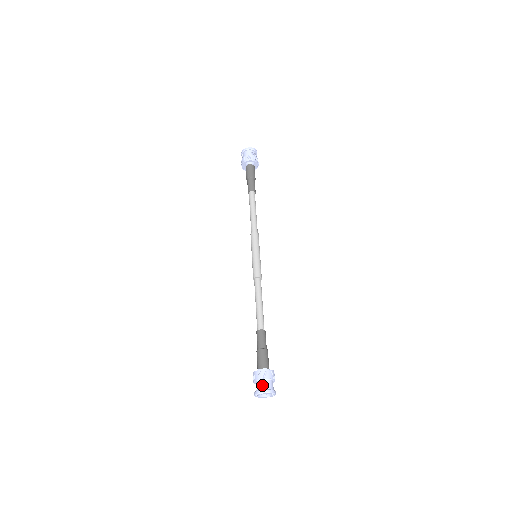
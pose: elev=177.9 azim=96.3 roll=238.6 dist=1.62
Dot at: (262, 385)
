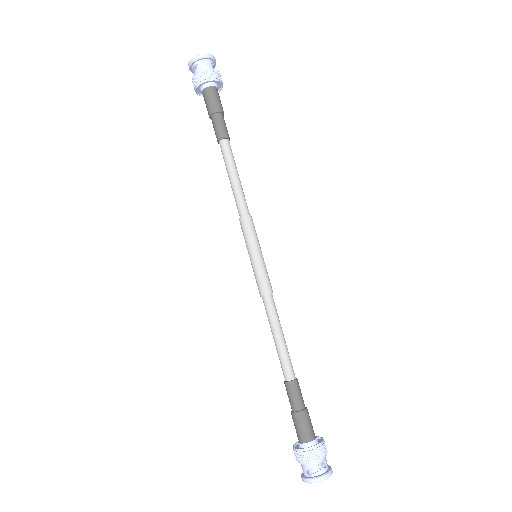
Dot at: (317, 464)
